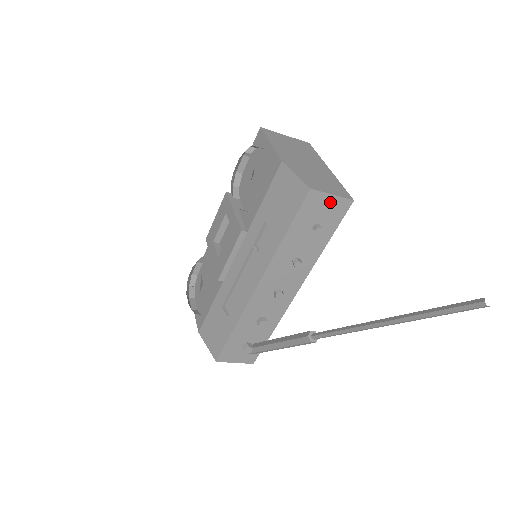
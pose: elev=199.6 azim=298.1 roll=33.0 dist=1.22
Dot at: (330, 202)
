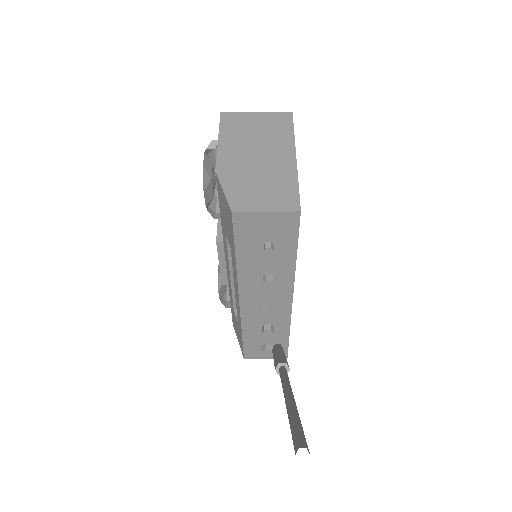
Dot at: (268, 219)
